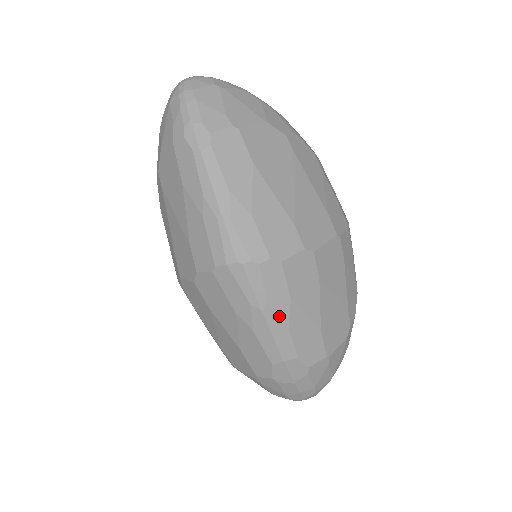
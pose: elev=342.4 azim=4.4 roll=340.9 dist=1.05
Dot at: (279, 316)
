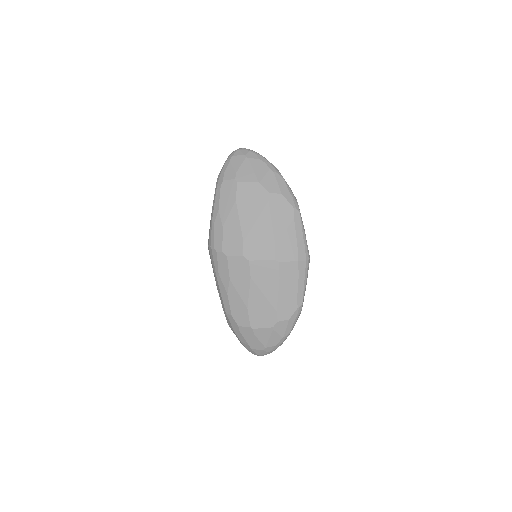
Dot at: (224, 285)
